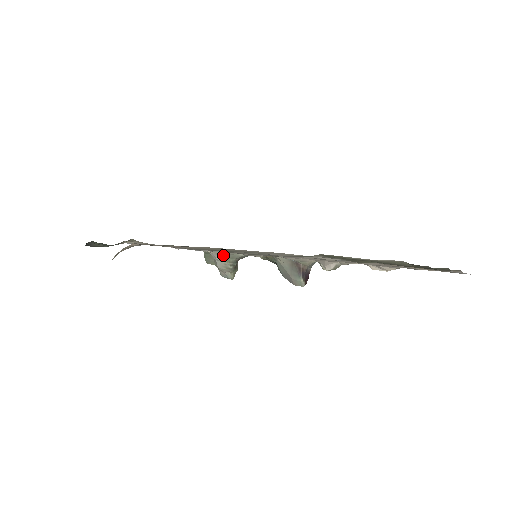
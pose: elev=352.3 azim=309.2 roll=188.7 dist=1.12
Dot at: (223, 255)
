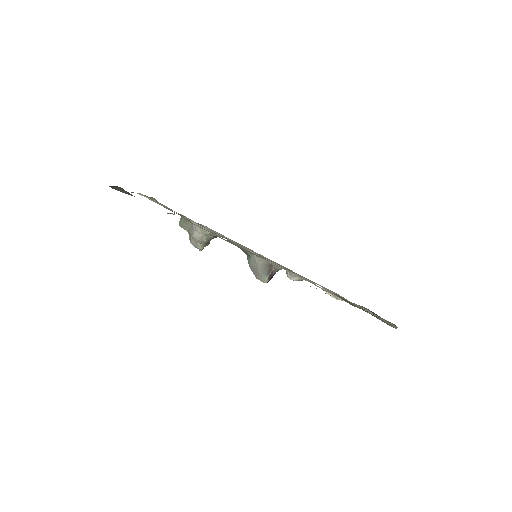
Dot at: occluded
